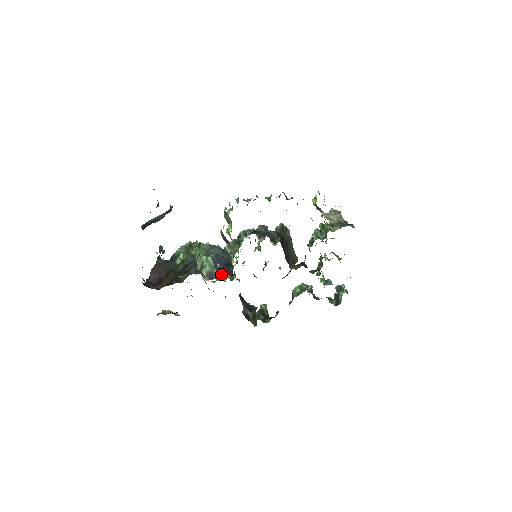
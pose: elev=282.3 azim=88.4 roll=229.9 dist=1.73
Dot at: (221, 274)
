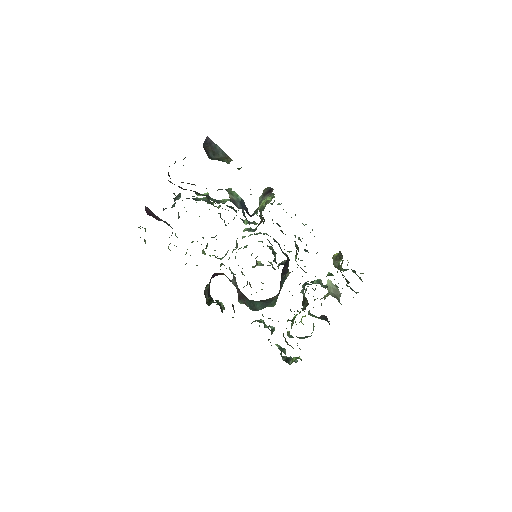
Dot at: (242, 208)
